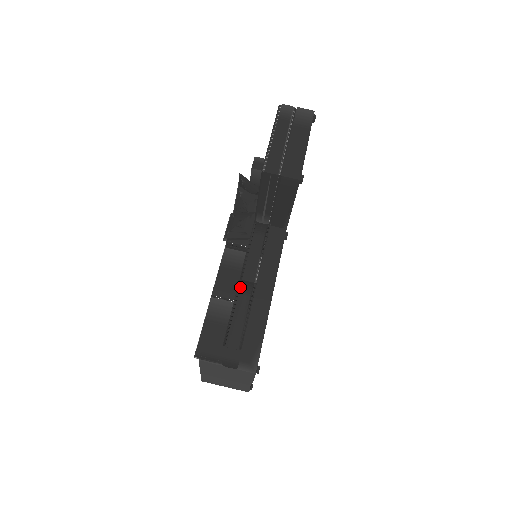
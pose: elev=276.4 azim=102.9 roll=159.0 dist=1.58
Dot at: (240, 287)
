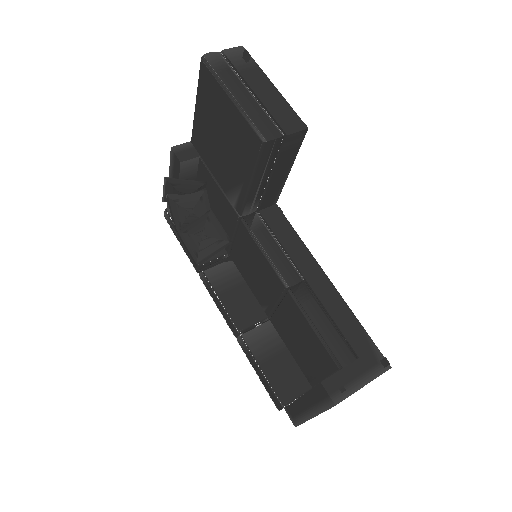
Dot at: (295, 296)
